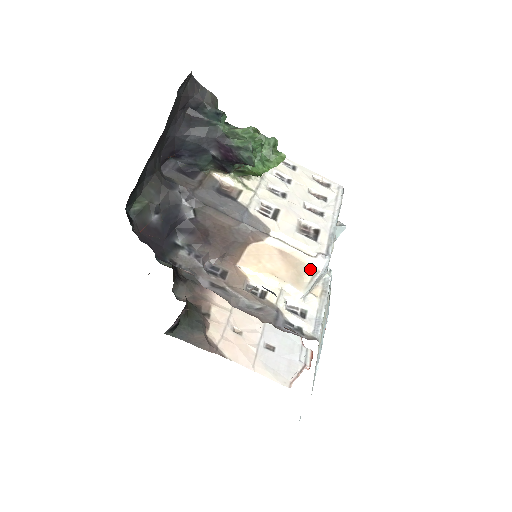
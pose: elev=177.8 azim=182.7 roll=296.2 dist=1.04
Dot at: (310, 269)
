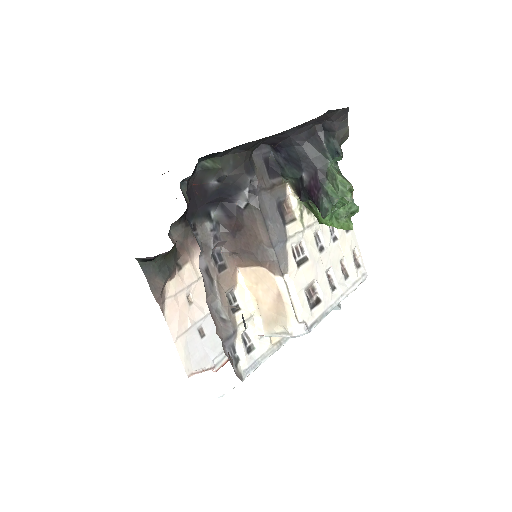
Dot at: (287, 326)
